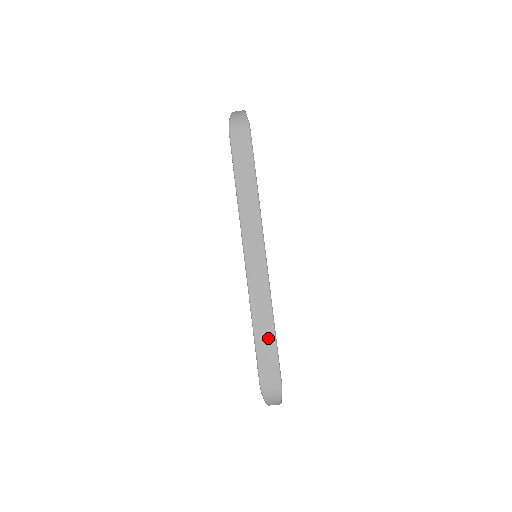
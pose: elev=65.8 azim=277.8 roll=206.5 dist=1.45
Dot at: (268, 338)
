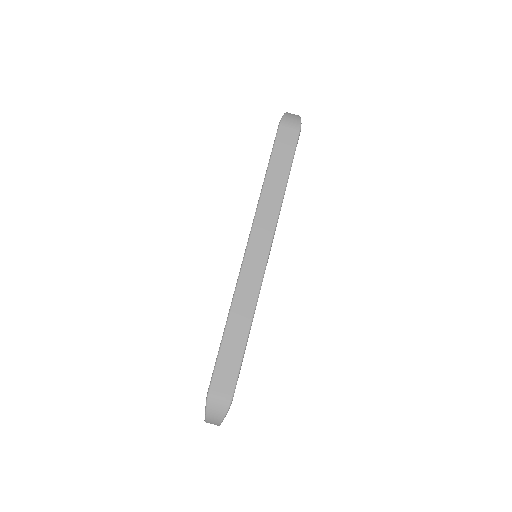
Dot at: (238, 343)
